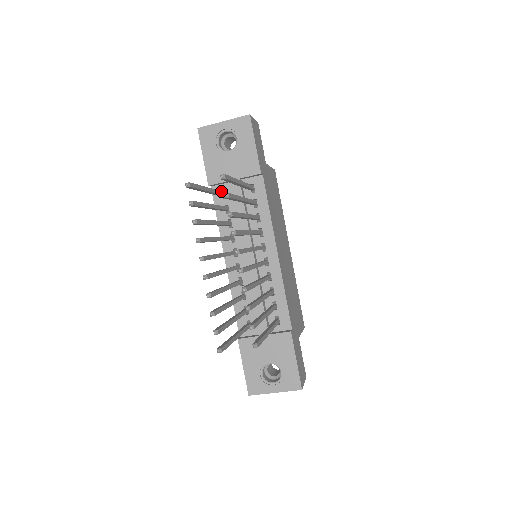
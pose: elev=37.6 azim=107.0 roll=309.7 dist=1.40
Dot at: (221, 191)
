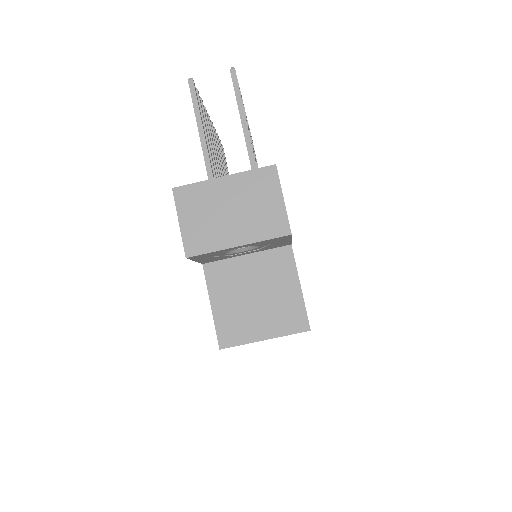
Dot at: occluded
